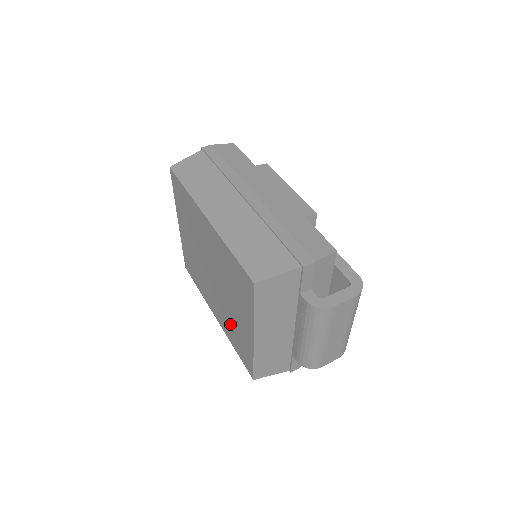
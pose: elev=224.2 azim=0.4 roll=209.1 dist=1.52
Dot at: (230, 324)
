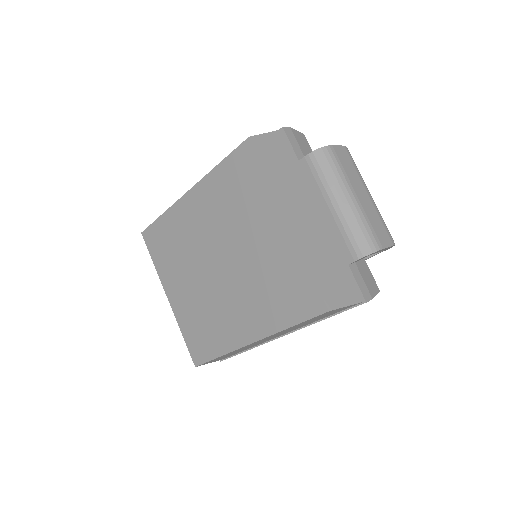
Dot at: (265, 289)
